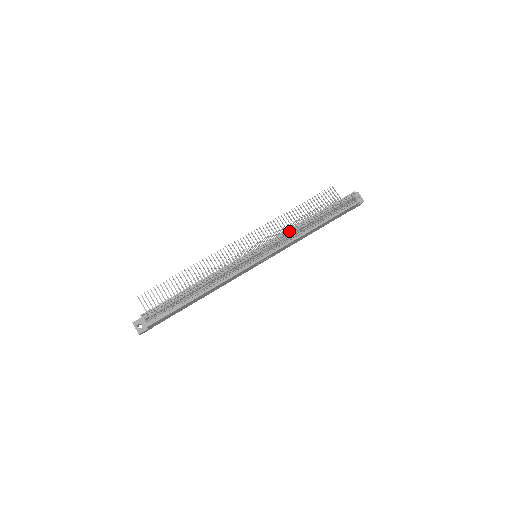
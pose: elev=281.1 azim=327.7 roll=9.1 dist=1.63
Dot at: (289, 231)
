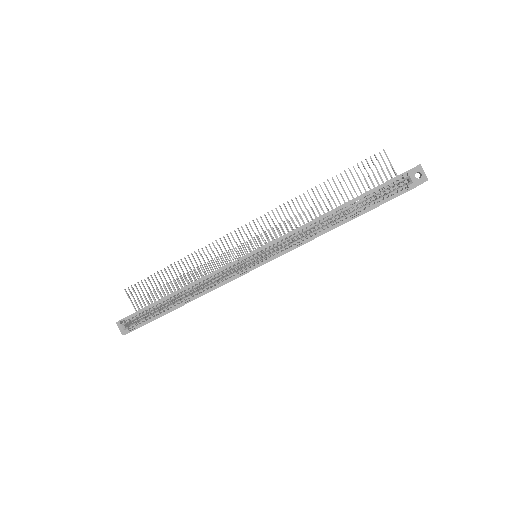
Dot at: (298, 230)
